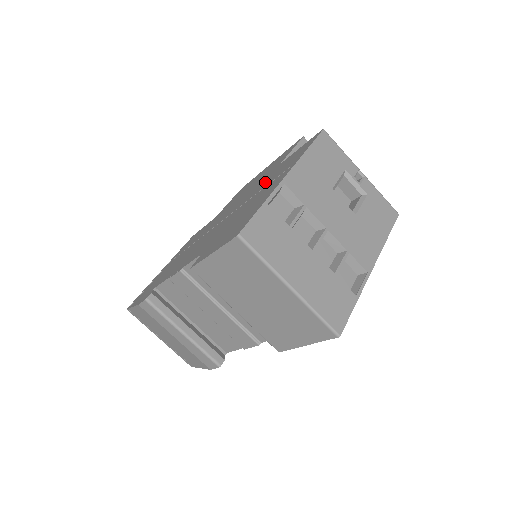
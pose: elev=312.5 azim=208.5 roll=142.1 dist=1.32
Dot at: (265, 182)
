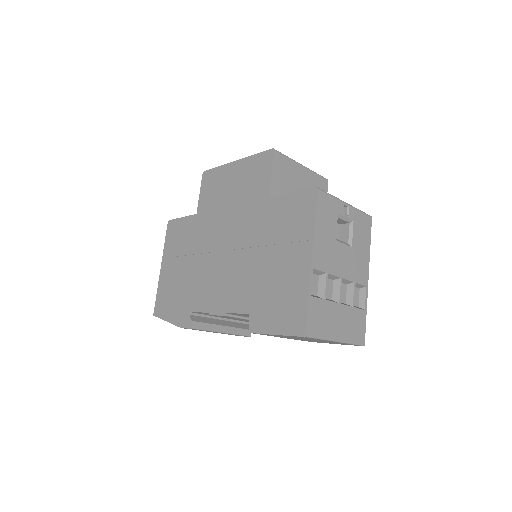
Dot at: (269, 228)
